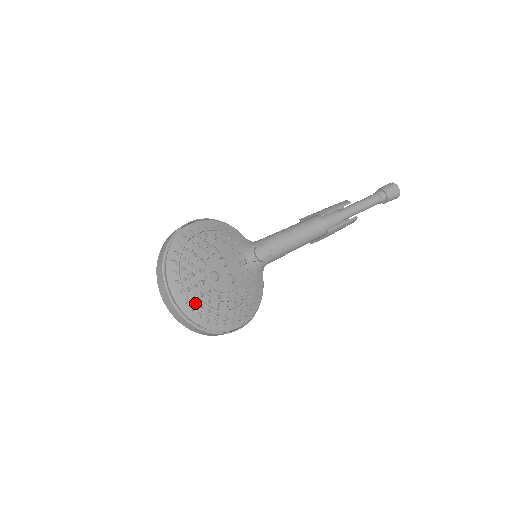
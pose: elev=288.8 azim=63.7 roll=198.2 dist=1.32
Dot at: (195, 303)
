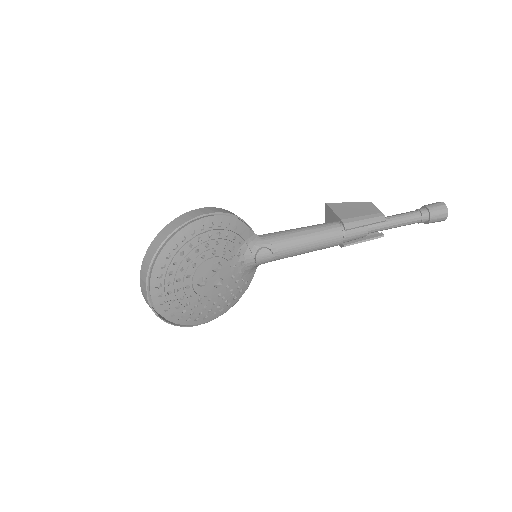
Dot at: (172, 305)
